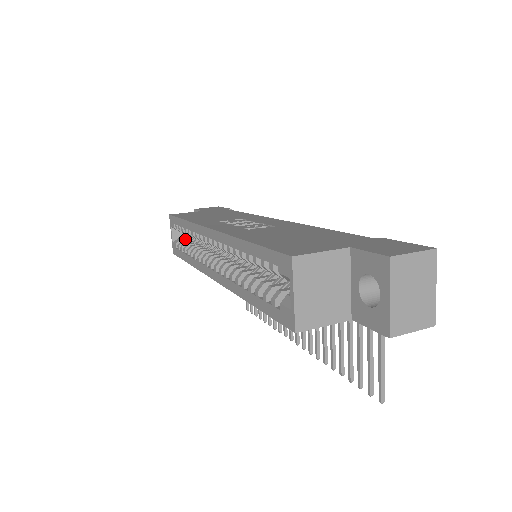
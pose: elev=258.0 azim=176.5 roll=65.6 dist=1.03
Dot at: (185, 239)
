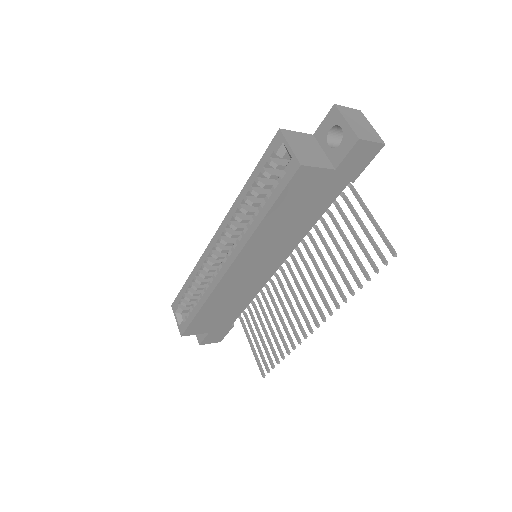
Dot at: occluded
